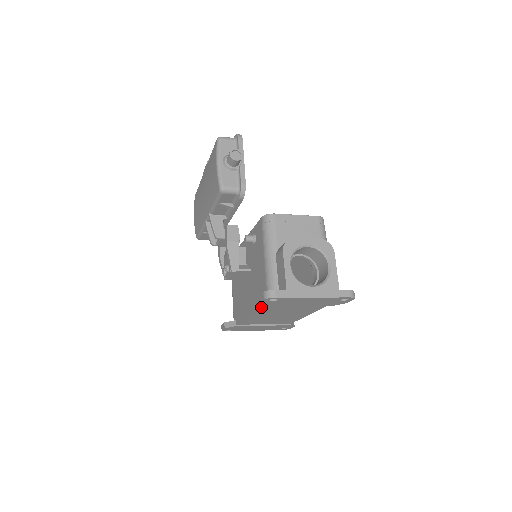
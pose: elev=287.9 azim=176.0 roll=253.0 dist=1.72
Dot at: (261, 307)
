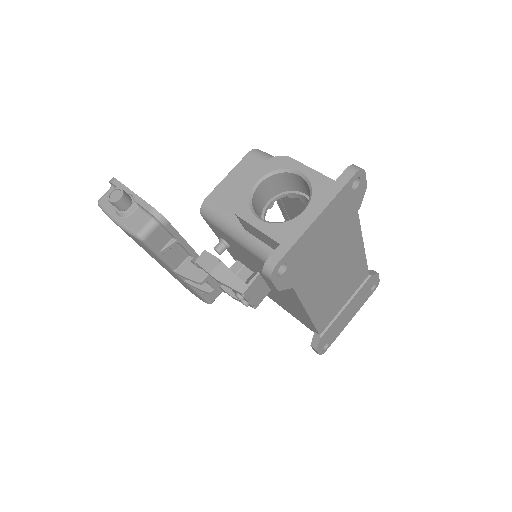
Dot at: (295, 292)
